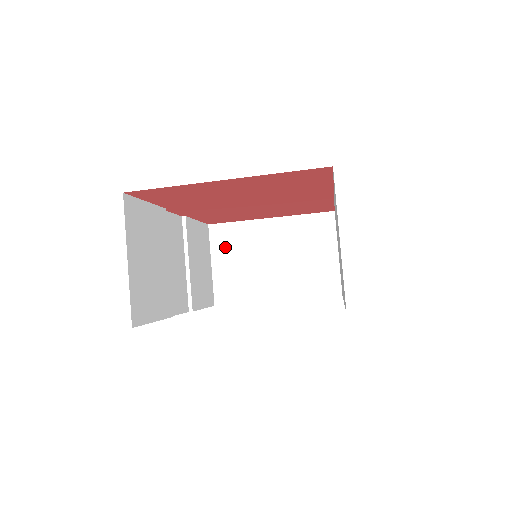
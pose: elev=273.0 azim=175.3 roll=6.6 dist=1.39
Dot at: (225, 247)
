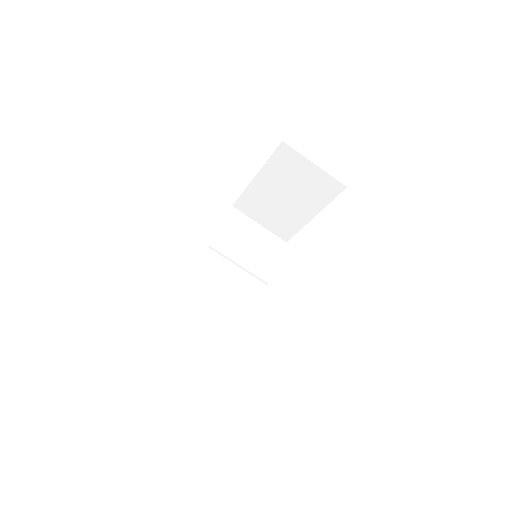
Dot at: (254, 211)
